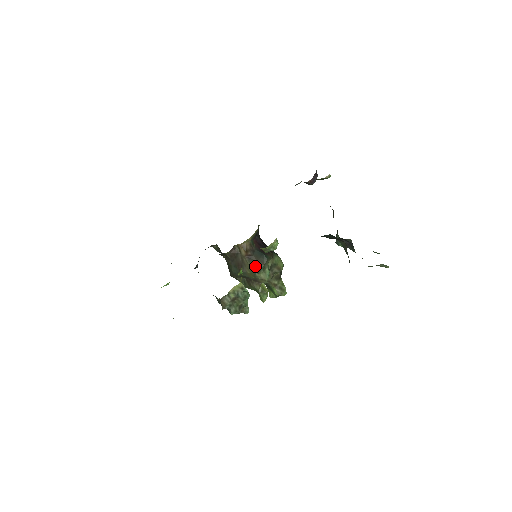
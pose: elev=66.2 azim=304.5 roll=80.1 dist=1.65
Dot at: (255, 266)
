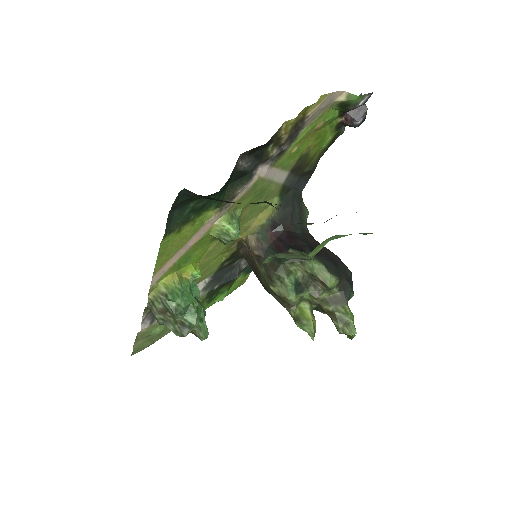
Dot at: (267, 274)
